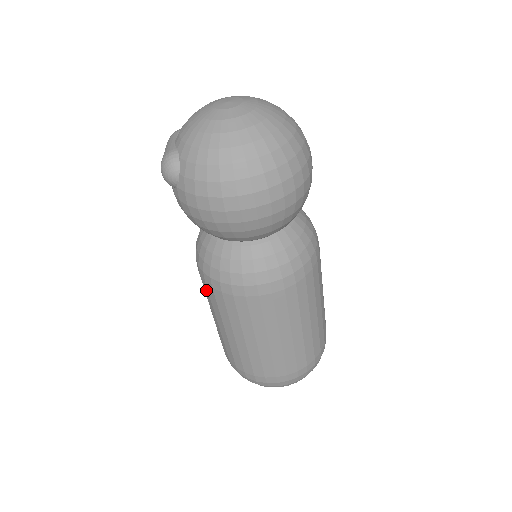
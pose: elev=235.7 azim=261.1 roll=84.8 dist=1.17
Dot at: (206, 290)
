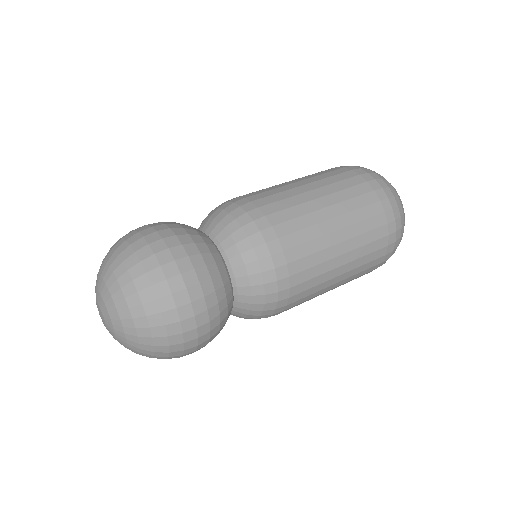
Dot at: occluded
